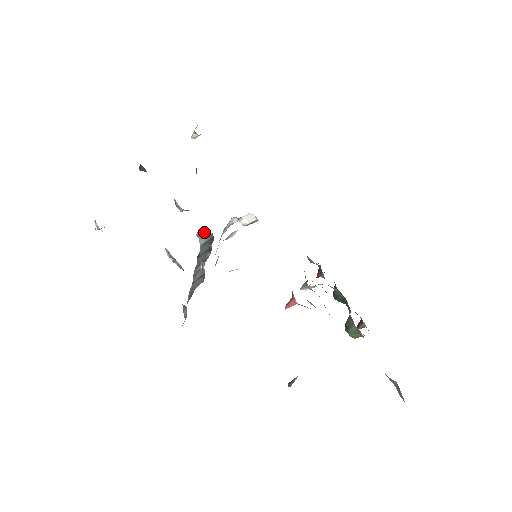
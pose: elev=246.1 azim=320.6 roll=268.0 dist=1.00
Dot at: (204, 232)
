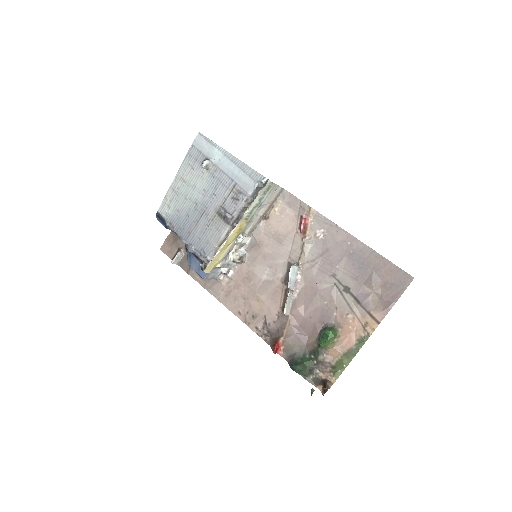
Dot at: occluded
